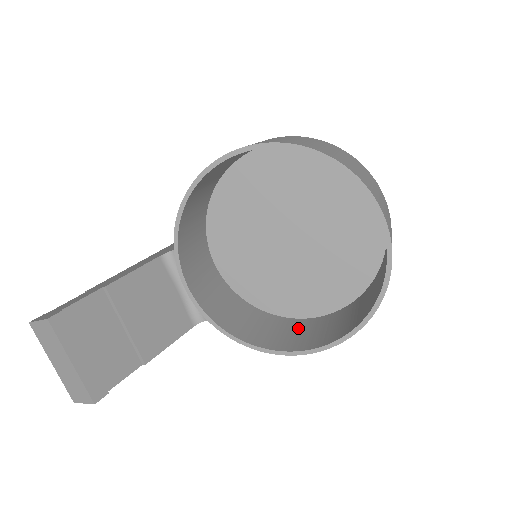
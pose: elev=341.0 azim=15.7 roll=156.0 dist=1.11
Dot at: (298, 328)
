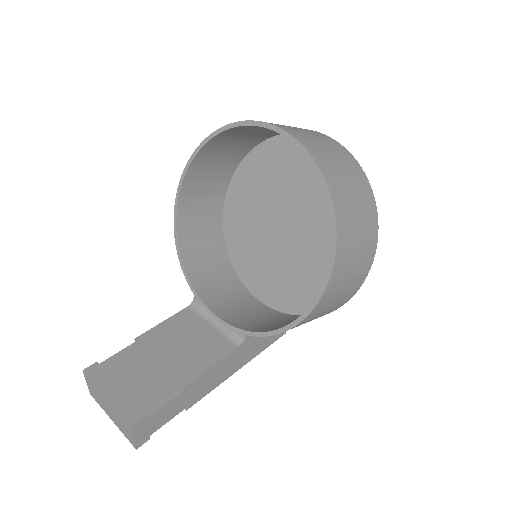
Dot at: occluded
